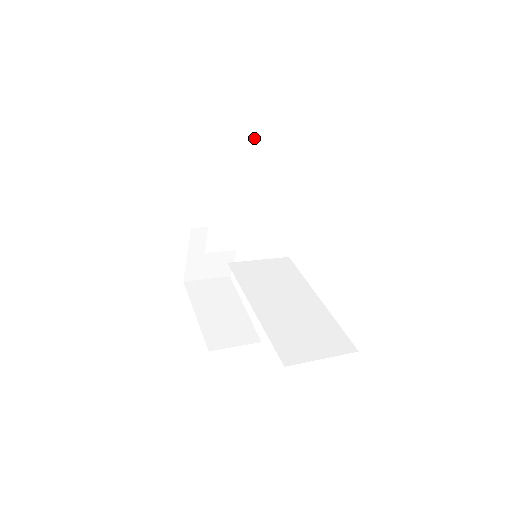
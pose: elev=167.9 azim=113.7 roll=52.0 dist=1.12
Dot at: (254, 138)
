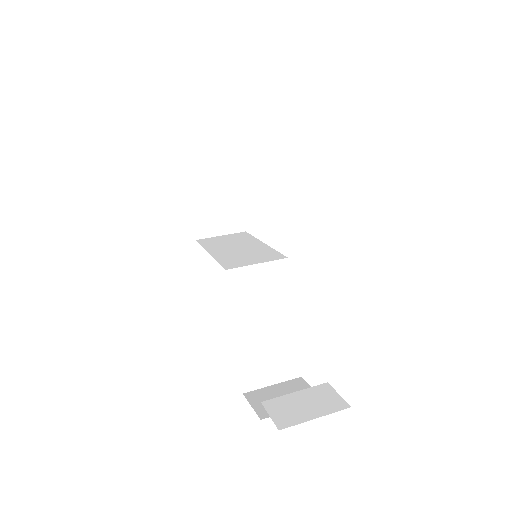
Dot at: occluded
